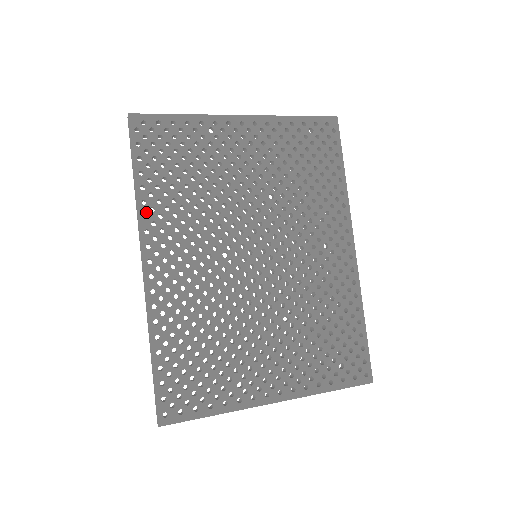
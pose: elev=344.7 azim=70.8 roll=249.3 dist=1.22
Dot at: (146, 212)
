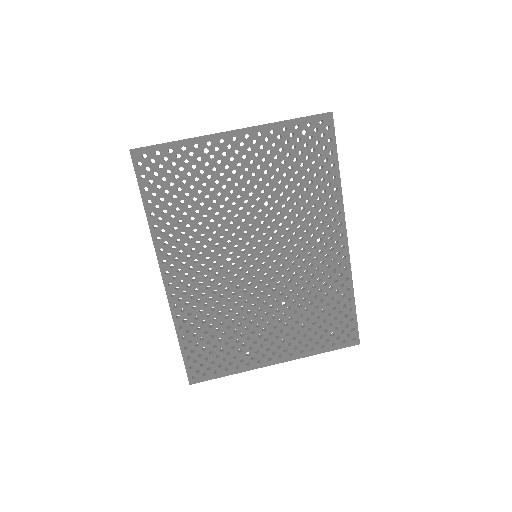
Dot at: (158, 234)
